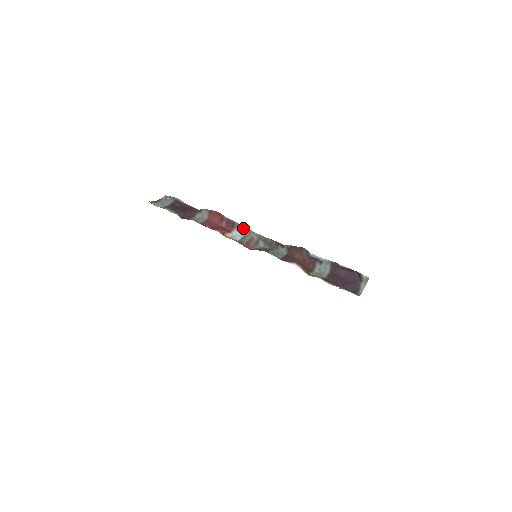
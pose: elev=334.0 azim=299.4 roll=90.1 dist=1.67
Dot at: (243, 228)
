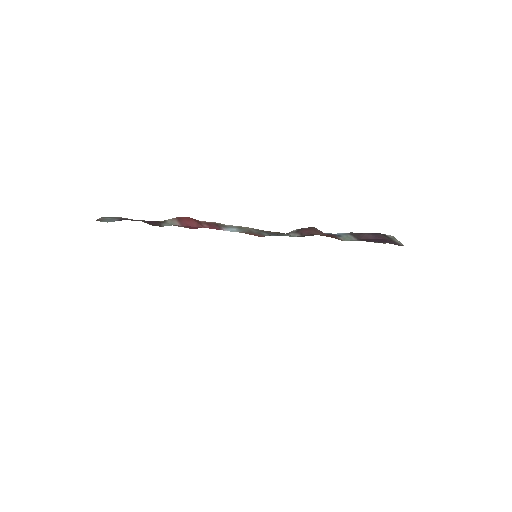
Dot at: (231, 226)
